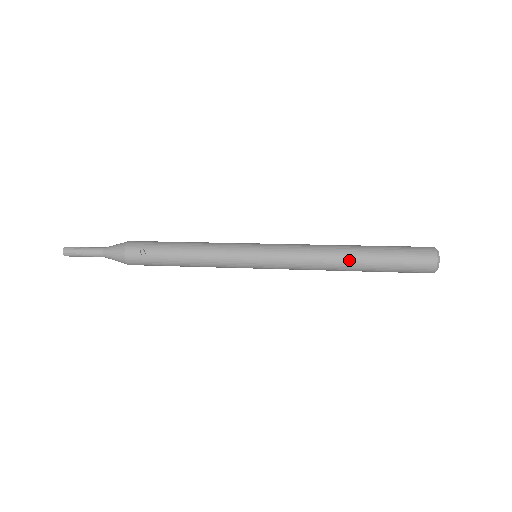
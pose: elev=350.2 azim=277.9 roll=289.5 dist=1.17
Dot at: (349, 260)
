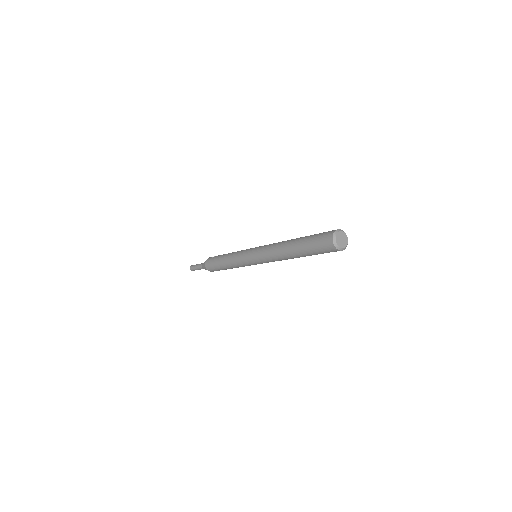
Dot at: (290, 241)
